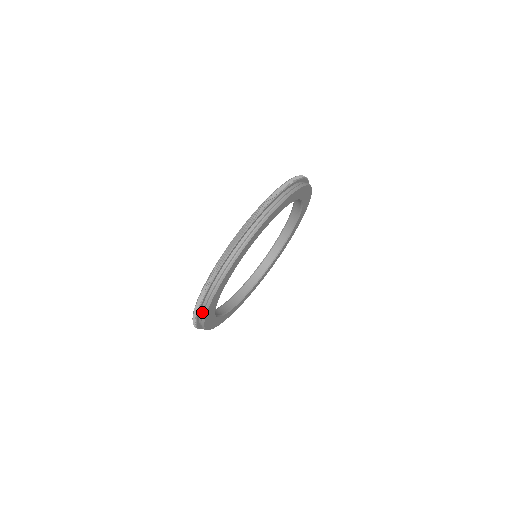
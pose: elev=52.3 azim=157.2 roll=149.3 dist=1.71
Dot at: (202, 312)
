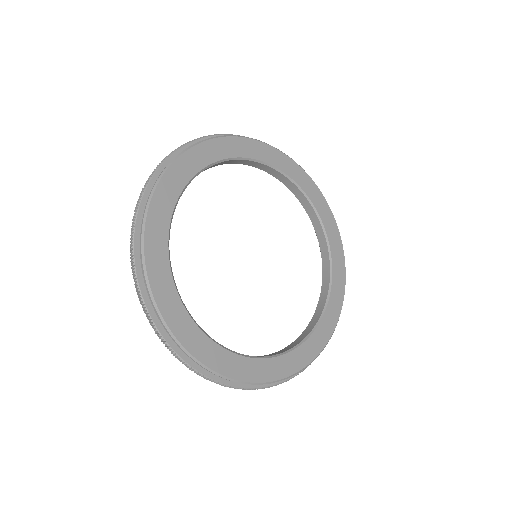
Dot at: (151, 299)
